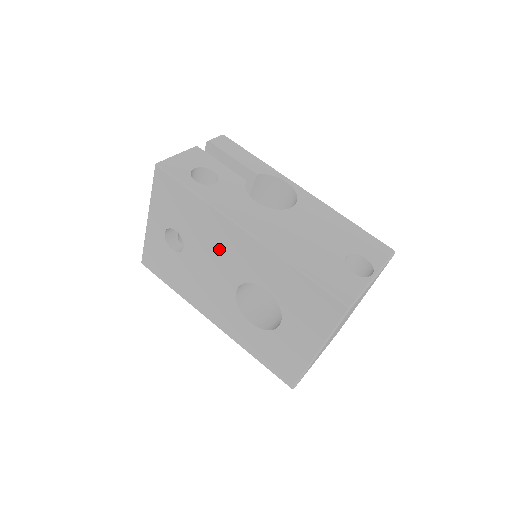
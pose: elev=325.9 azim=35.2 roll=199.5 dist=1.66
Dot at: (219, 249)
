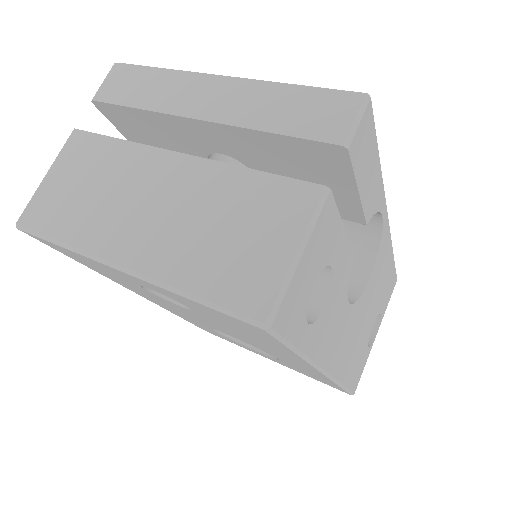
Dot at: occluded
